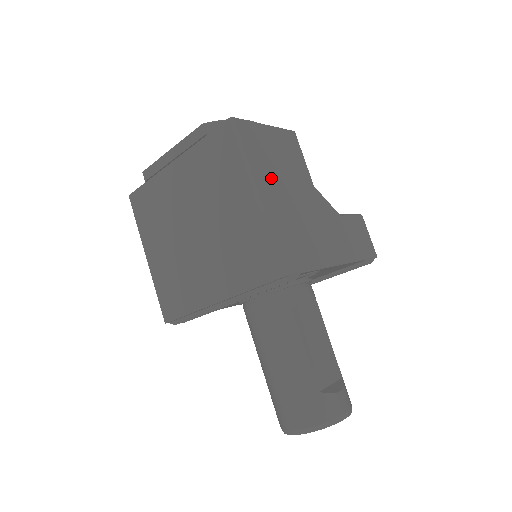
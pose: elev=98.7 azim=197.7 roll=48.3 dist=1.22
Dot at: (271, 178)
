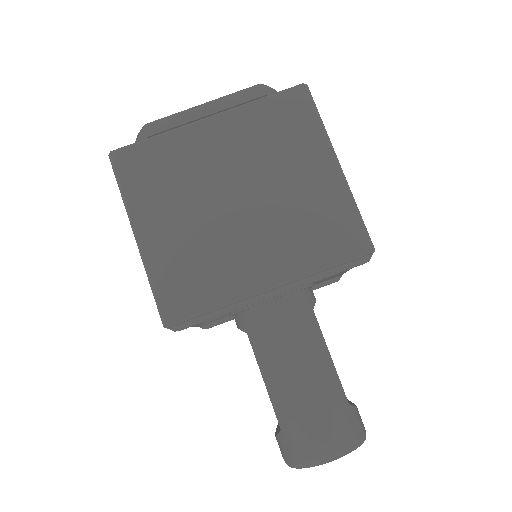
Dot at: occluded
